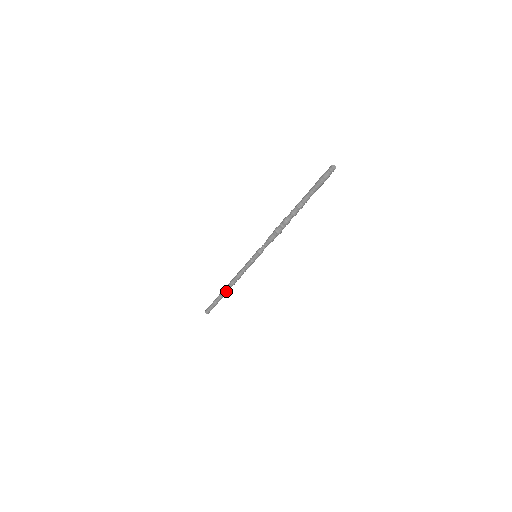
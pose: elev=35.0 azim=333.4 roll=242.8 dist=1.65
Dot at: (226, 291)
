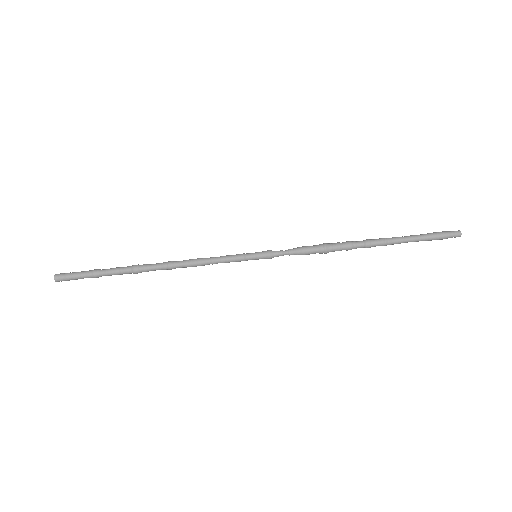
Dot at: (145, 268)
